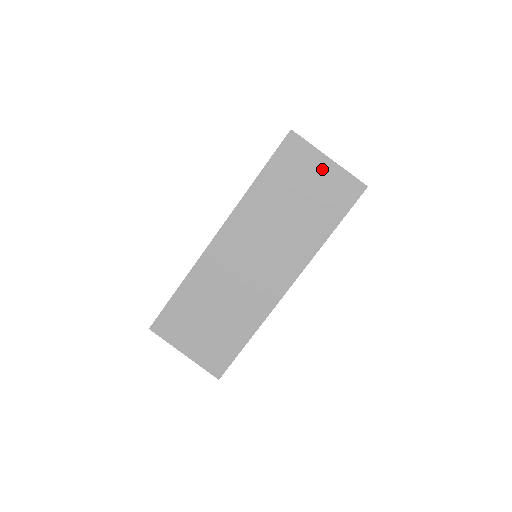
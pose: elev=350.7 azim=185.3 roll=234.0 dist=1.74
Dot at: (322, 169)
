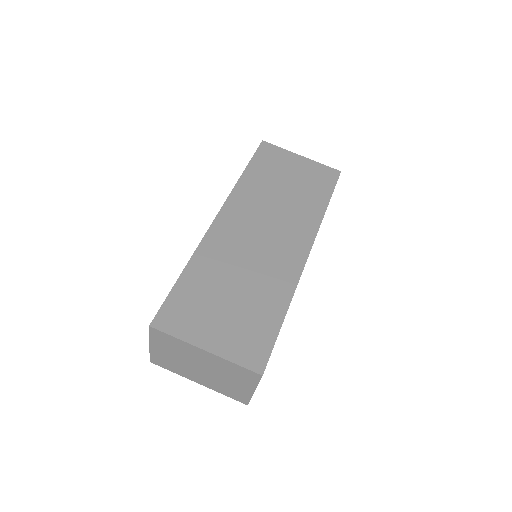
Dot at: (299, 163)
